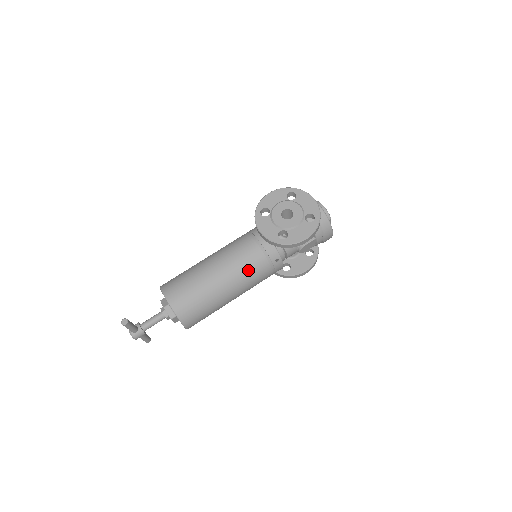
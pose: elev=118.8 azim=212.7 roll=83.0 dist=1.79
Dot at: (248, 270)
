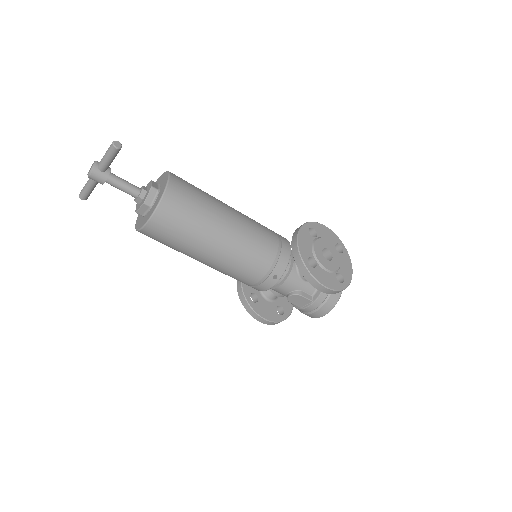
Dot at: (251, 253)
